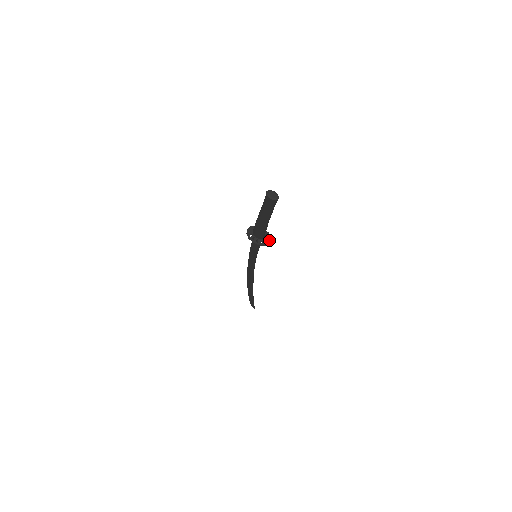
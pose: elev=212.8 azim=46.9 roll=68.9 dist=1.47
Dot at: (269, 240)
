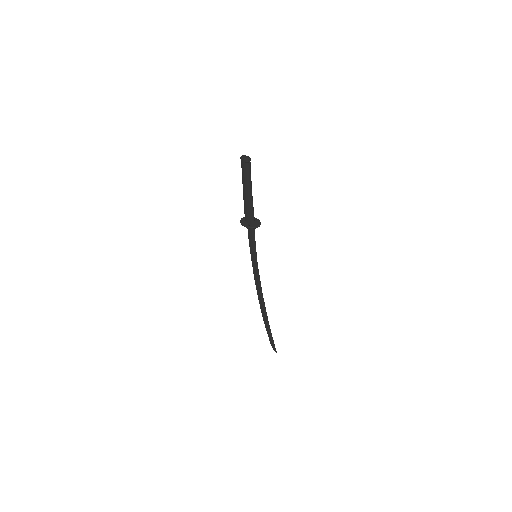
Dot at: (259, 224)
